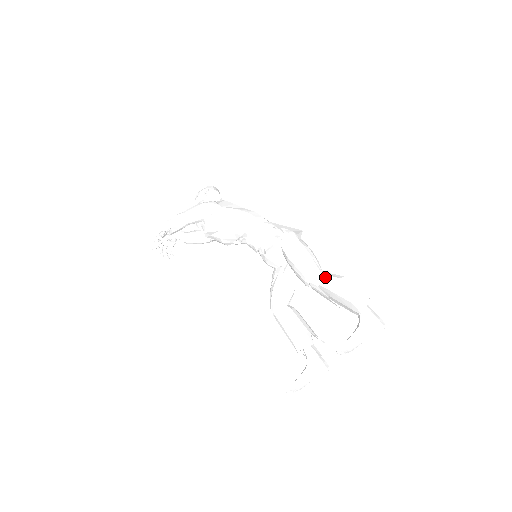
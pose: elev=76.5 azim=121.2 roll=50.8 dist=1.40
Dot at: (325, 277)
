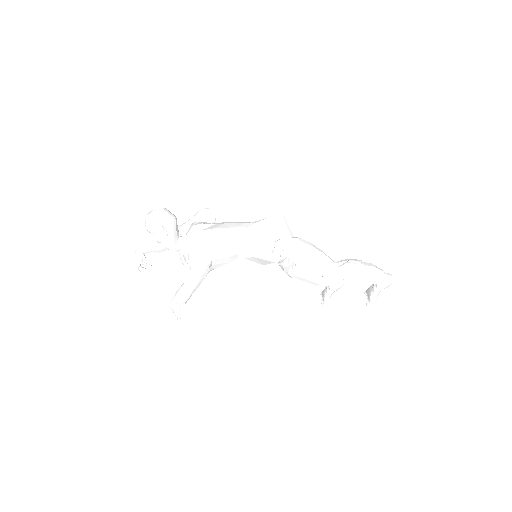
Dot at: (342, 273)
